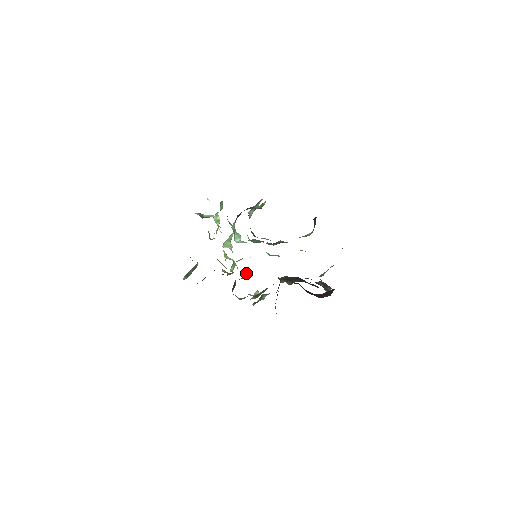
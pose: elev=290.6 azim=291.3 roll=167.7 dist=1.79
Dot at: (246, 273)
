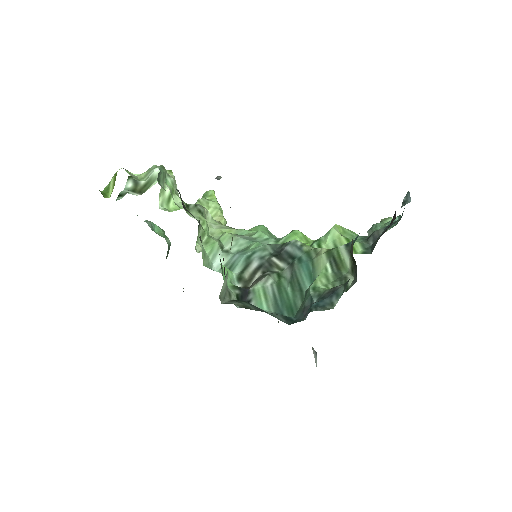
Dot at: occluded
